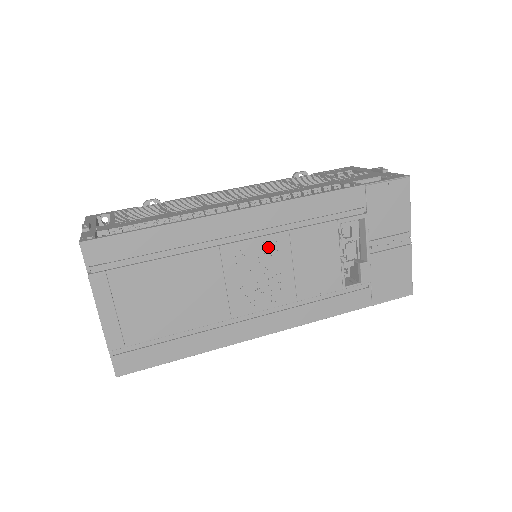
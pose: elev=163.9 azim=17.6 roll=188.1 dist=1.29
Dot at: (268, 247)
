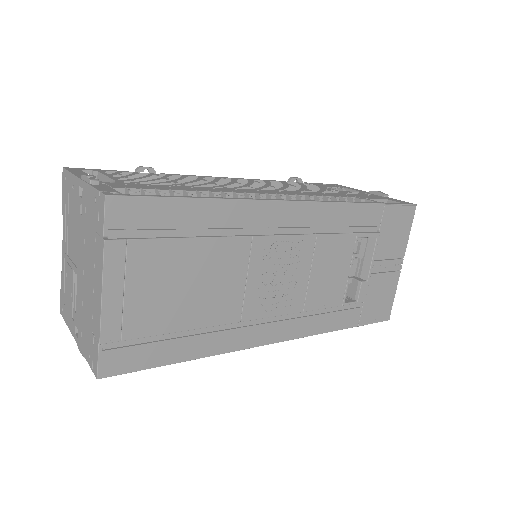
Dot at: (295, 248)
